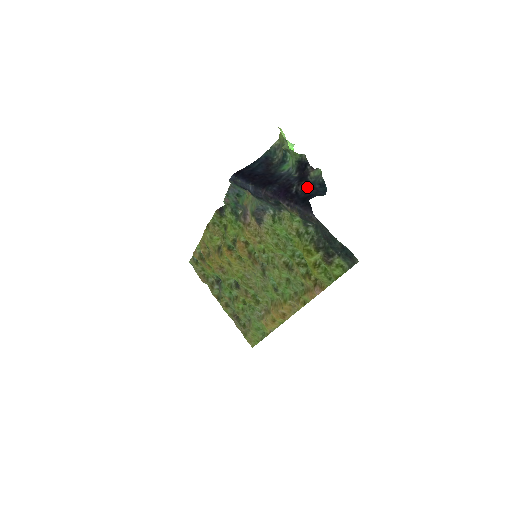
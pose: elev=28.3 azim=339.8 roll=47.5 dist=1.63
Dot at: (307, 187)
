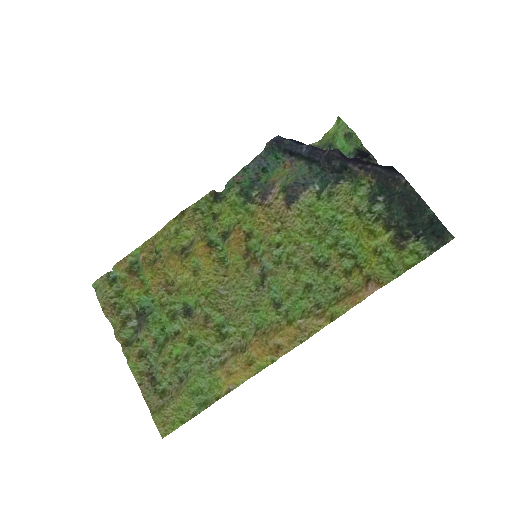
Dot at: occluded
